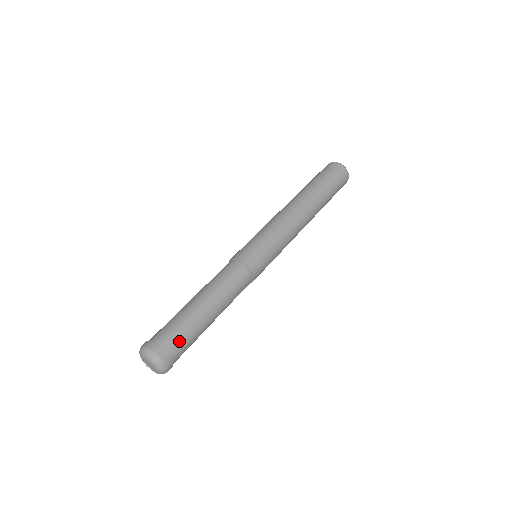
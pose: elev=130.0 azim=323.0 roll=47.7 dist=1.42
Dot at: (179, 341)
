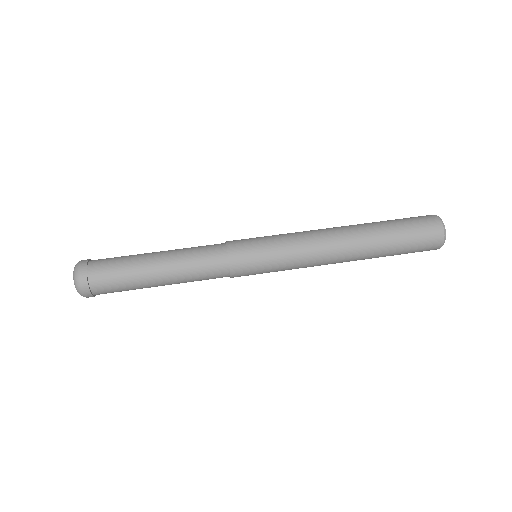
Dot at: (110, 284)
